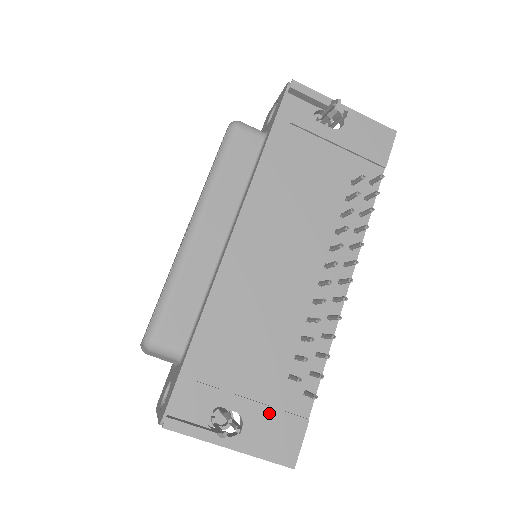
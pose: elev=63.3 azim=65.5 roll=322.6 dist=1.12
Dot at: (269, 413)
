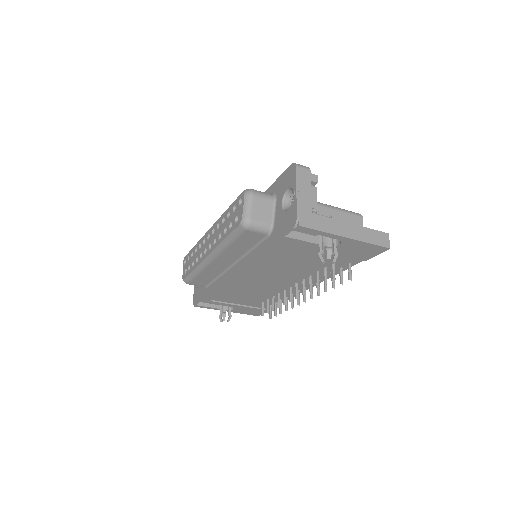
Dot at: (248, 308)
